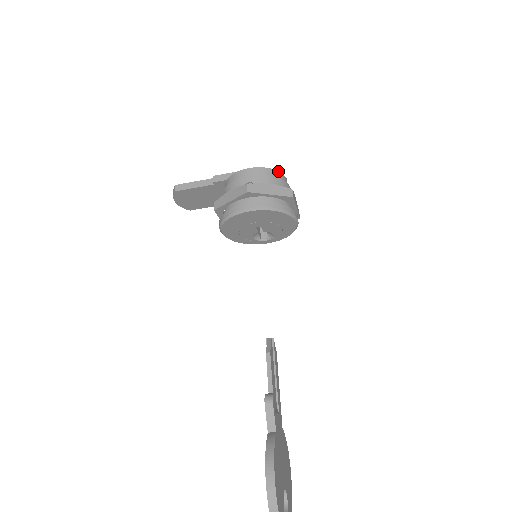
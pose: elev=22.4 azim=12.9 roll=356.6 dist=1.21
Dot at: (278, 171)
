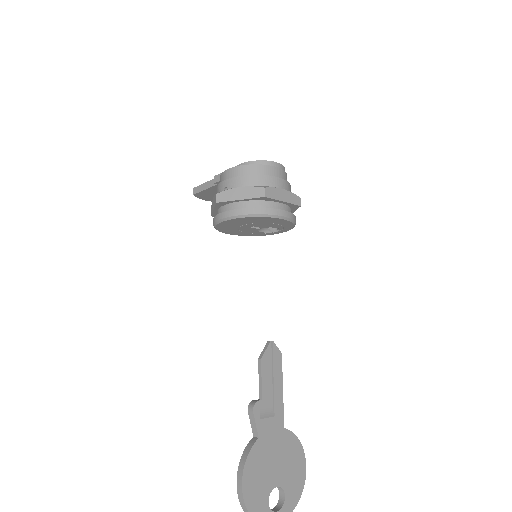
Dot at: (258, 164)
